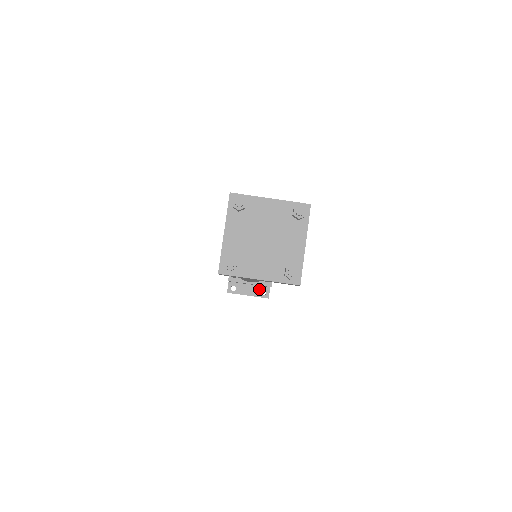
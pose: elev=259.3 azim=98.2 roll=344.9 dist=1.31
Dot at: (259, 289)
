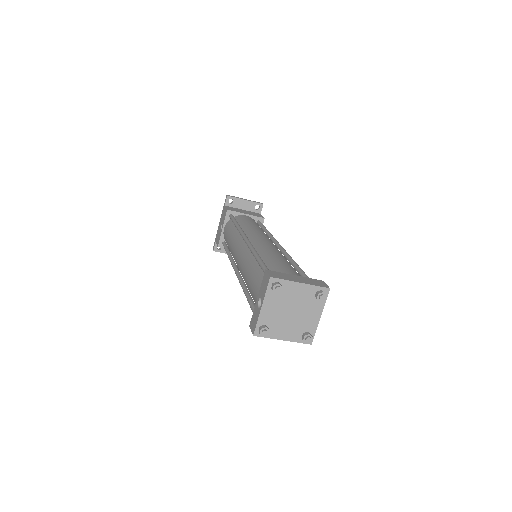
Dot at: occluded
